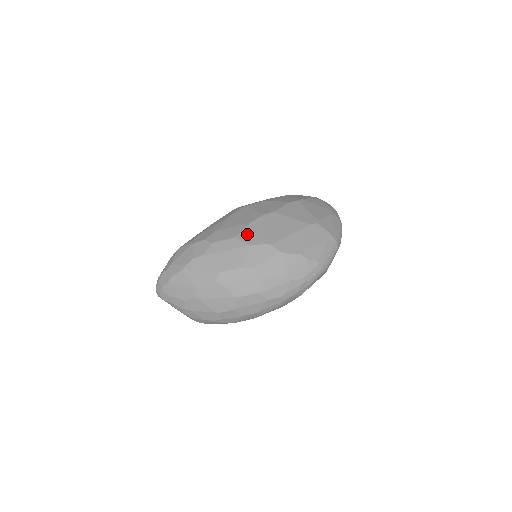
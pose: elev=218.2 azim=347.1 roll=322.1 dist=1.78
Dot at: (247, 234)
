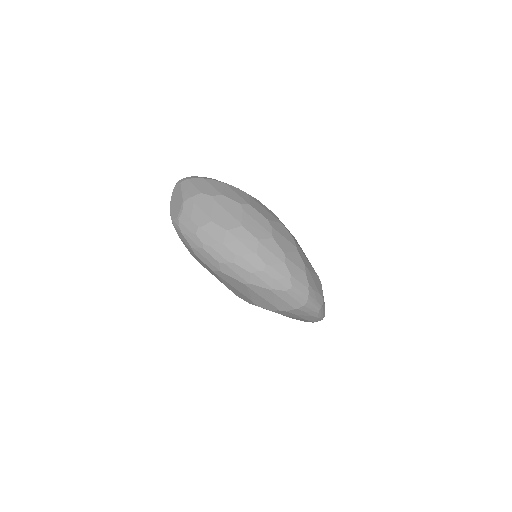
Dot at: occluded
